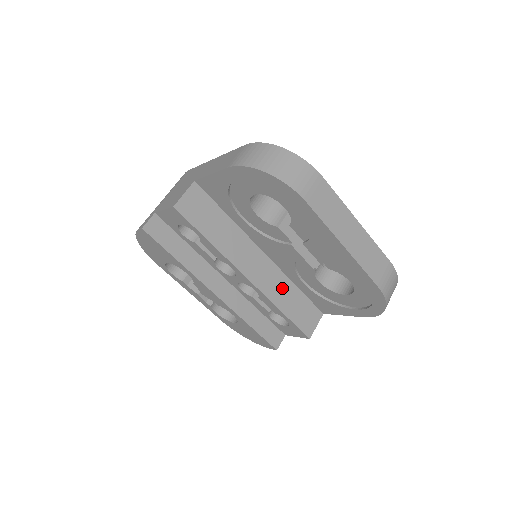
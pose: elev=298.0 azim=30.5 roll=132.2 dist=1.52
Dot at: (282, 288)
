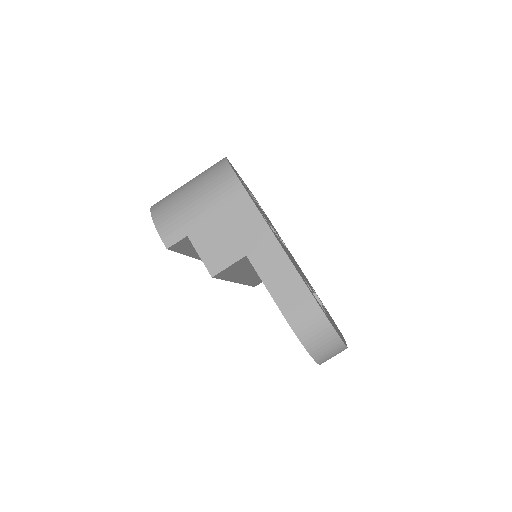
Dot at: occluded
